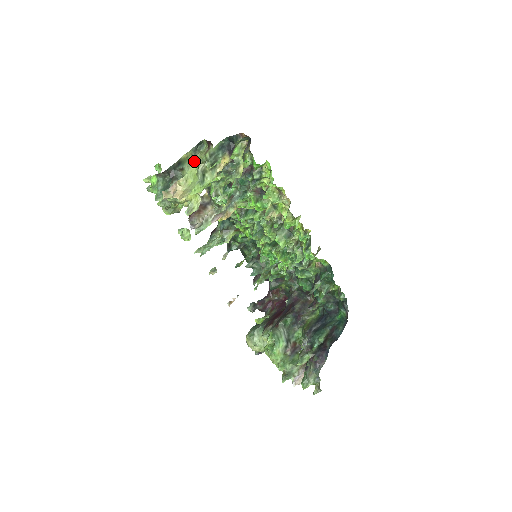
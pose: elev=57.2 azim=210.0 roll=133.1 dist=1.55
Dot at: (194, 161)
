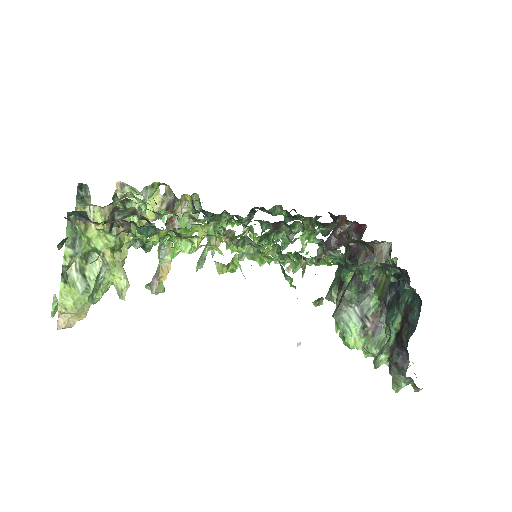
Dot at: (94, 210)
